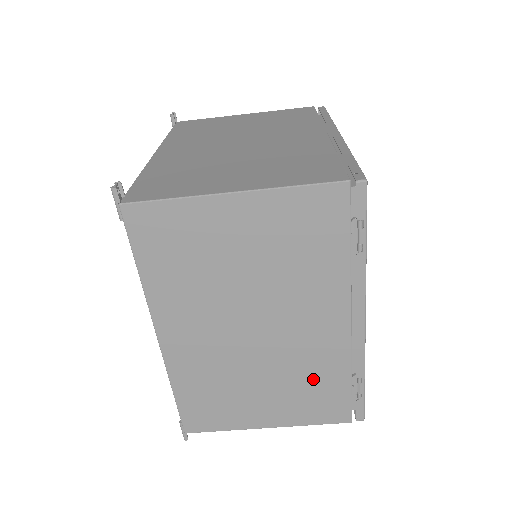
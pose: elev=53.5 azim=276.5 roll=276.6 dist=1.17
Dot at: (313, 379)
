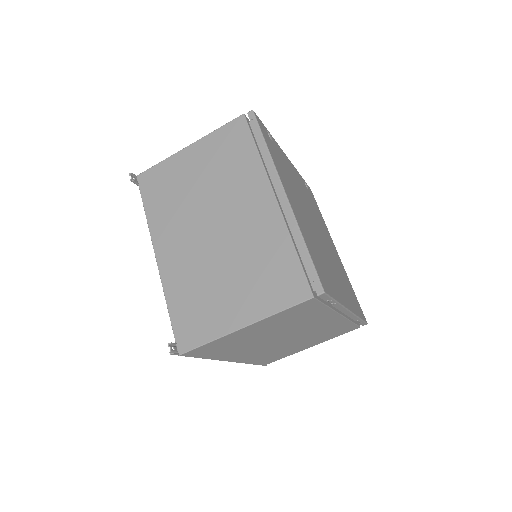
Dot at: (329, 331)
